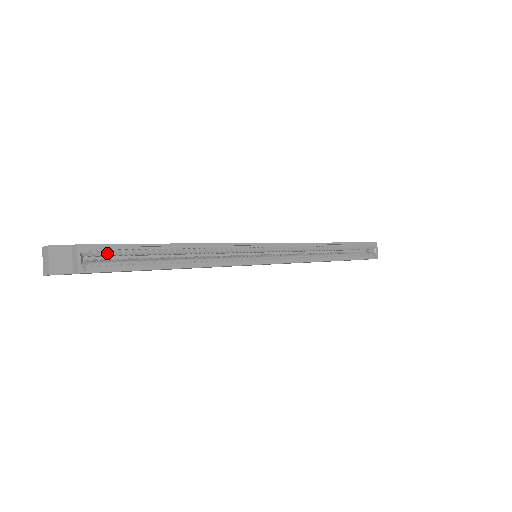
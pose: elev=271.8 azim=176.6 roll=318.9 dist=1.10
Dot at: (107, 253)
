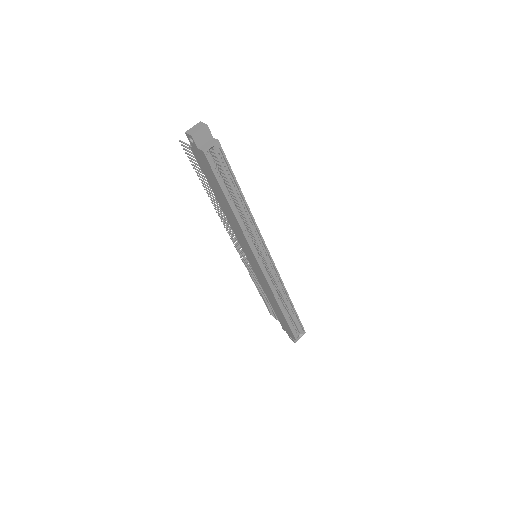
Dot at: (220, 160)
